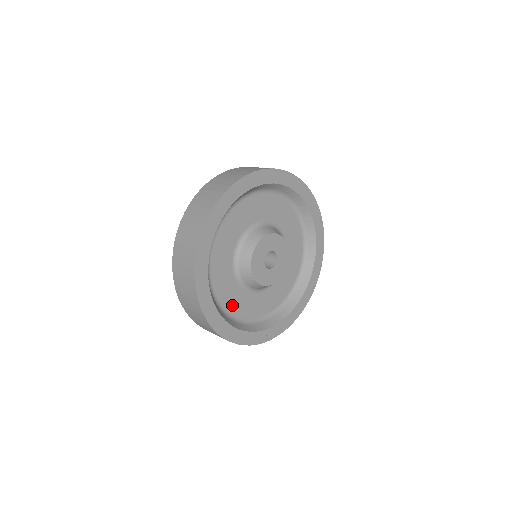
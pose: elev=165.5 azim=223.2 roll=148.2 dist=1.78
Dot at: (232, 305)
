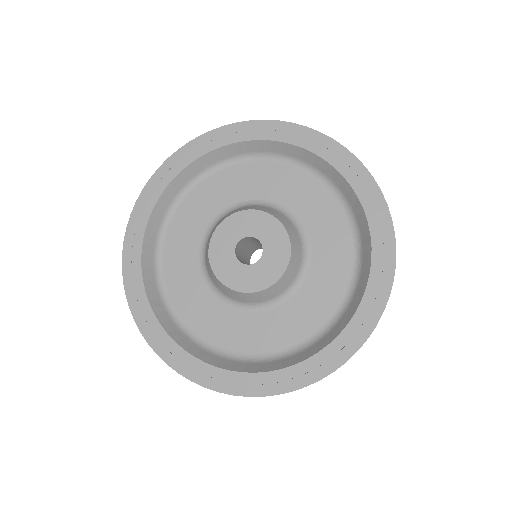
Dot at: (248, 342)
